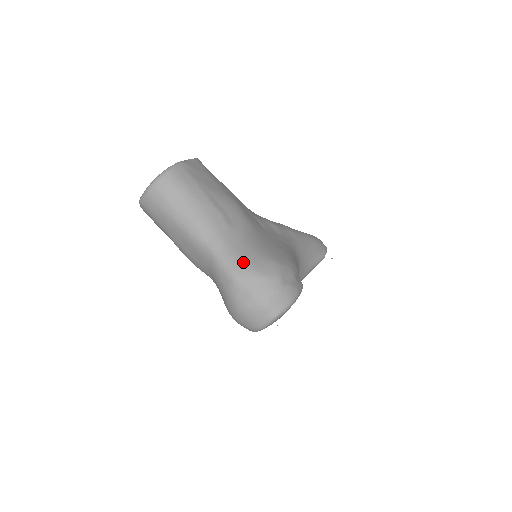
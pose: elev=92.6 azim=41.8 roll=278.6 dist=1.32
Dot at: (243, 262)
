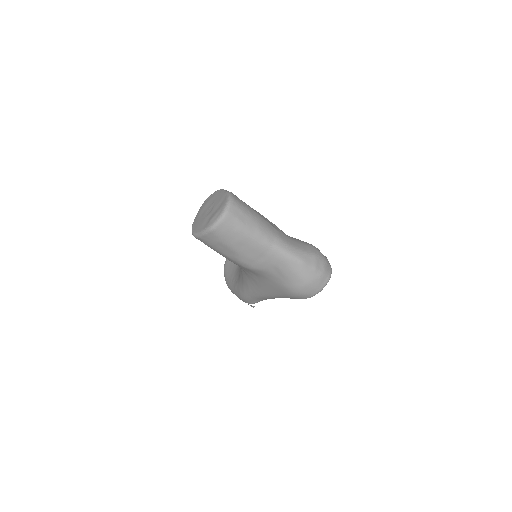
Dot at: (301, 250)
